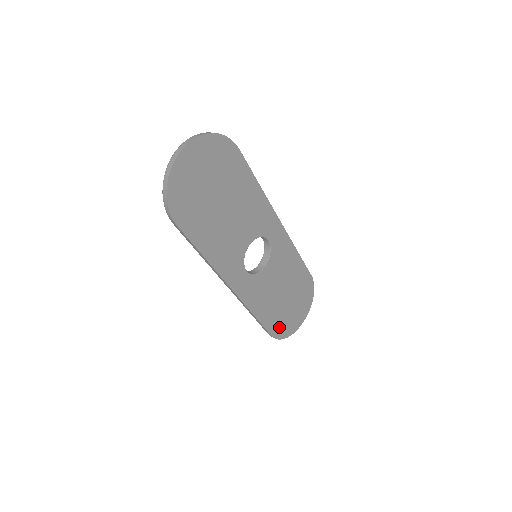
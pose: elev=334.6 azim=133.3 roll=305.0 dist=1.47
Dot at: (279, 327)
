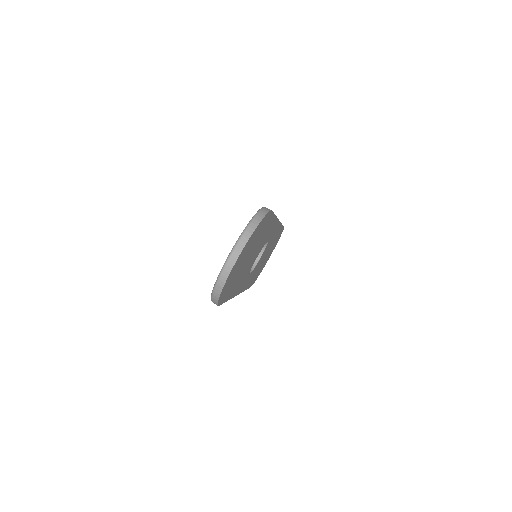
Dot at: (256, 277)
